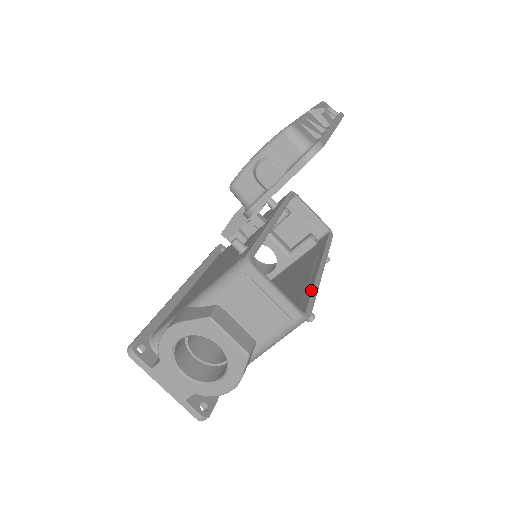
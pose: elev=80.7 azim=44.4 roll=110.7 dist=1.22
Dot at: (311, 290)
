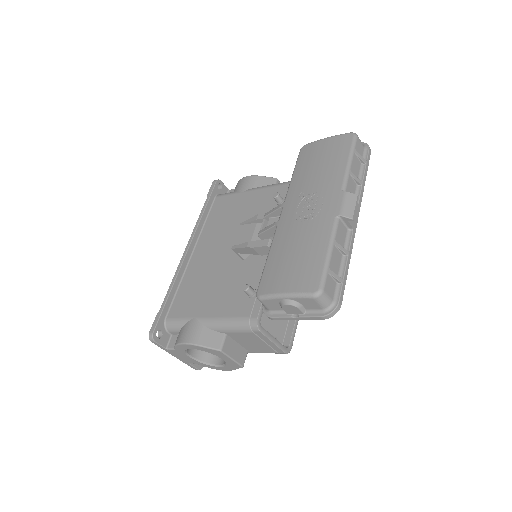
Dot at: occluded
